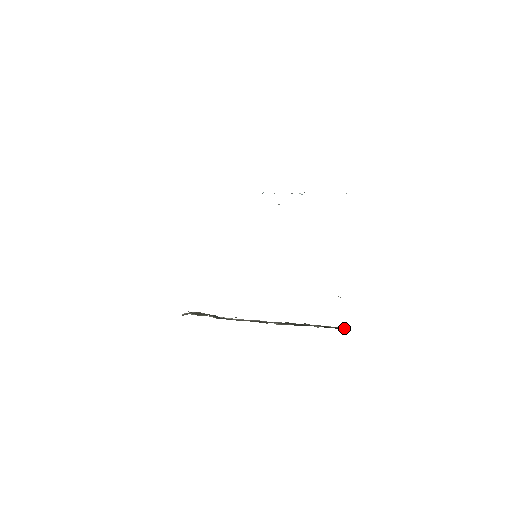
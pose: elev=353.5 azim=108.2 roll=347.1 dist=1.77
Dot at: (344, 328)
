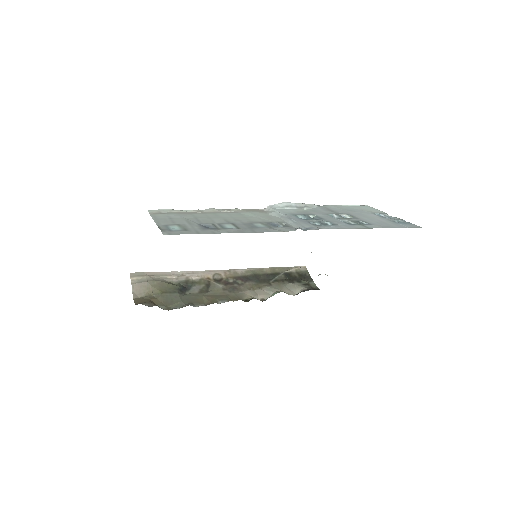
Dot at: (309, 277)
